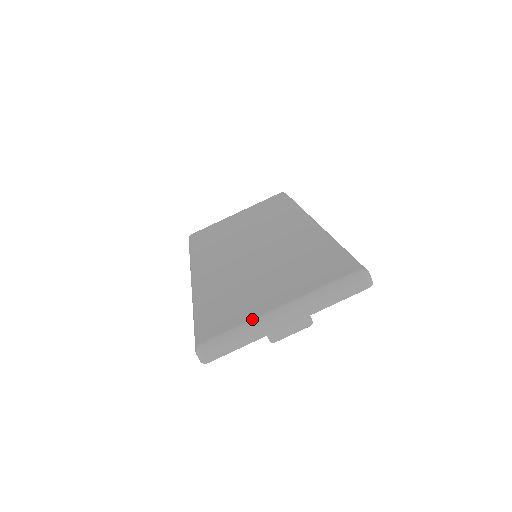
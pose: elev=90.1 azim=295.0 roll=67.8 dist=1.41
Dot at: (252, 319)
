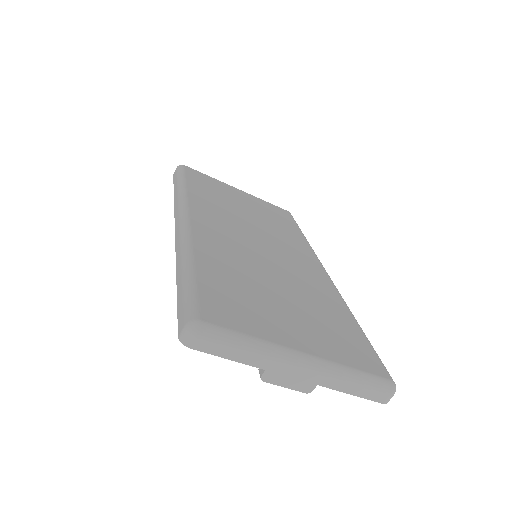
Dot at: (272, 342)
